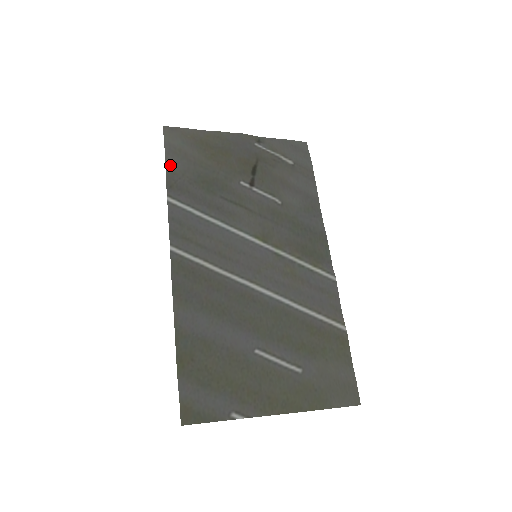
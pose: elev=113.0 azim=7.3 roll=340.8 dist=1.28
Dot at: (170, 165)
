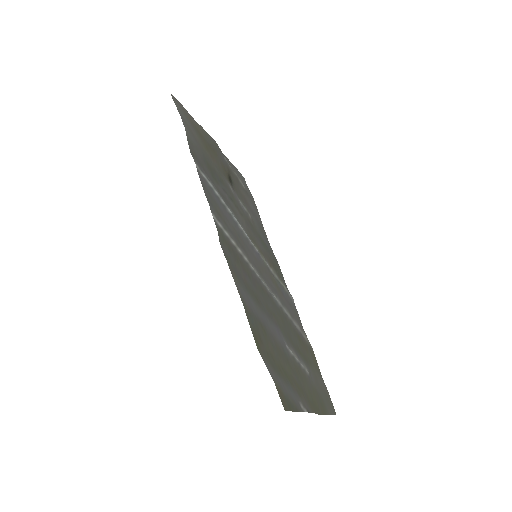
Dot at: (188, 133)
